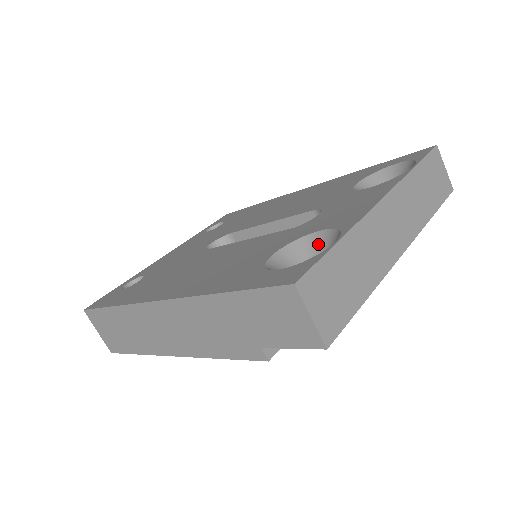
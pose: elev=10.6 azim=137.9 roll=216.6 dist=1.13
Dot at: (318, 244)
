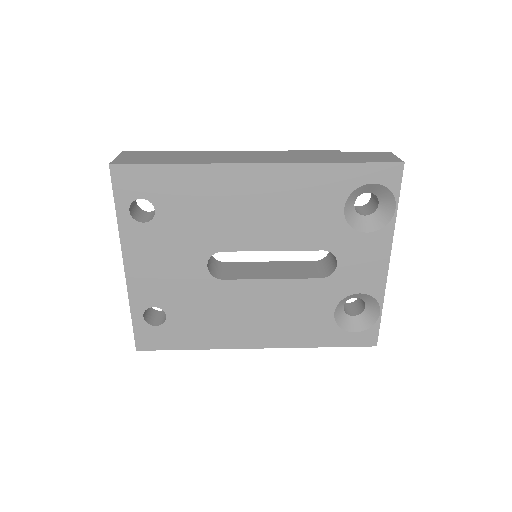
Dot at: (355, 296)
